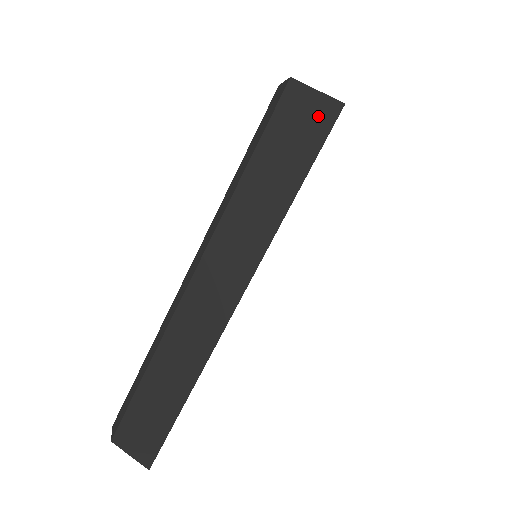
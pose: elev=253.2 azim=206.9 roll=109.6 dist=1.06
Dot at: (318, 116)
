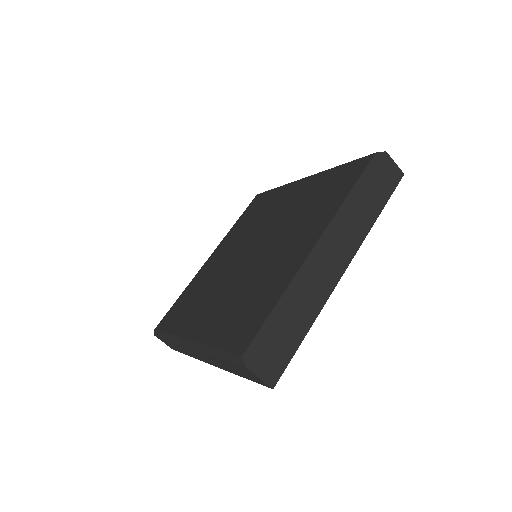
Dot at: (394, 175)
